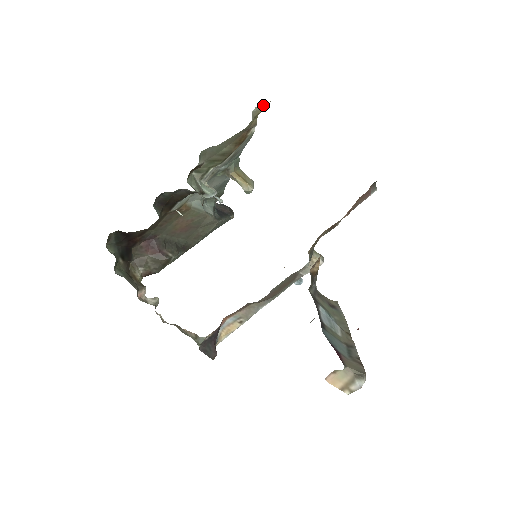
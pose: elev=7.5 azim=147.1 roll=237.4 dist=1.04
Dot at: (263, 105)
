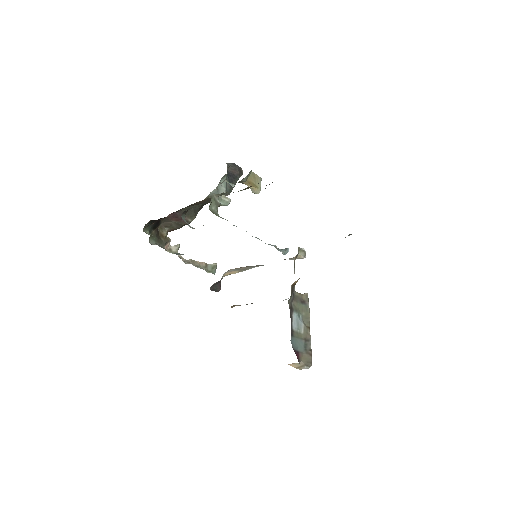
Dot at: occluded
